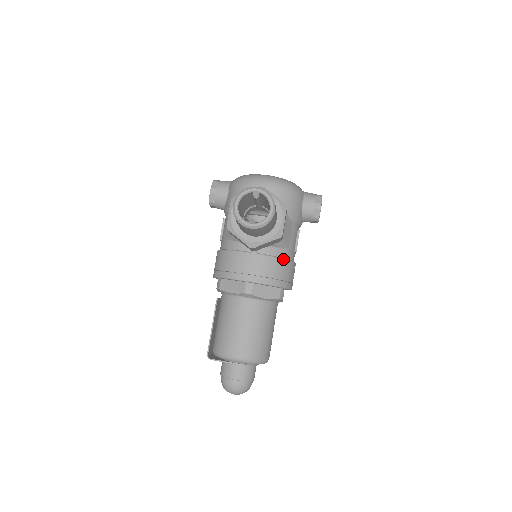
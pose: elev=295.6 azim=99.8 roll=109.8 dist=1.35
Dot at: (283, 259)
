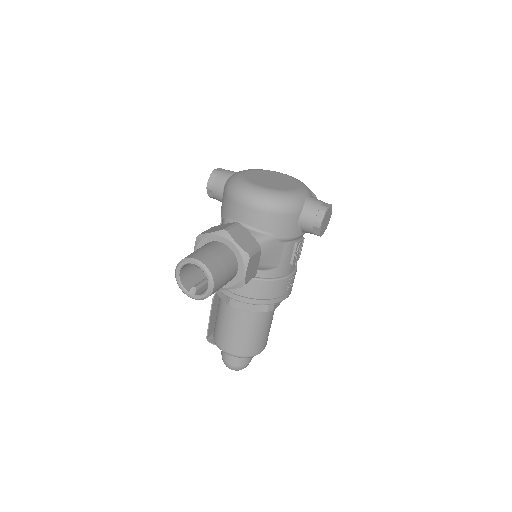
Dot at: (269, 280)
